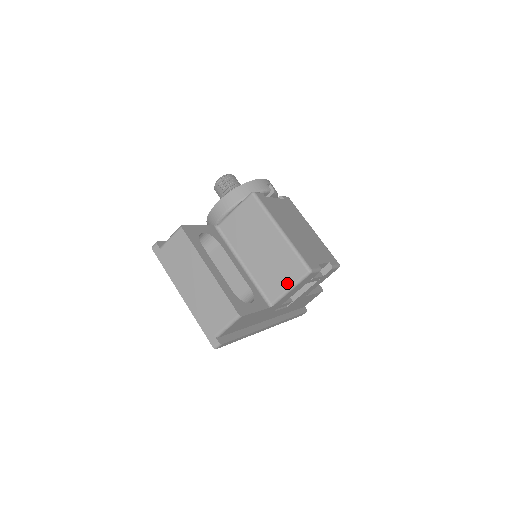
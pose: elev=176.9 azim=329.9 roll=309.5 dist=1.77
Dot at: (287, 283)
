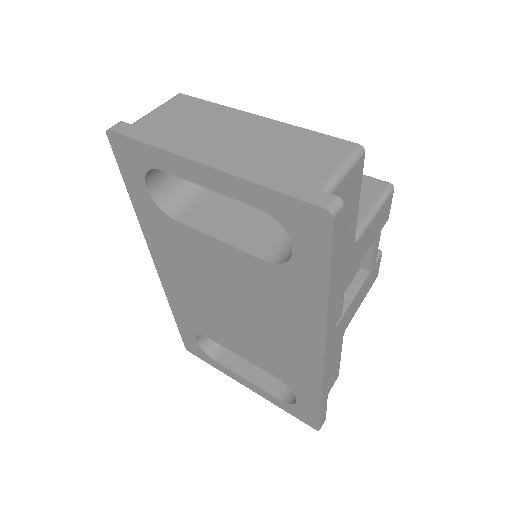
Dot at: (365, 205)
